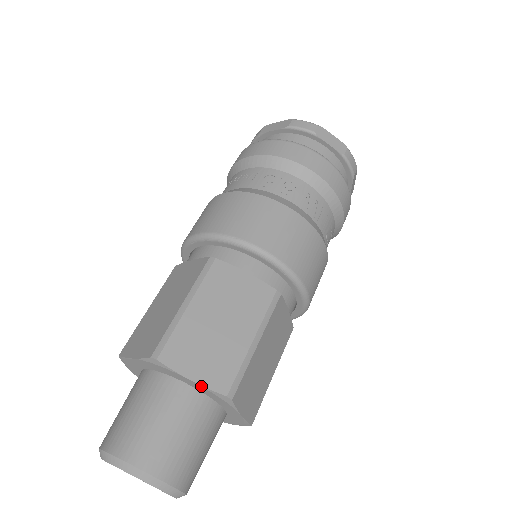
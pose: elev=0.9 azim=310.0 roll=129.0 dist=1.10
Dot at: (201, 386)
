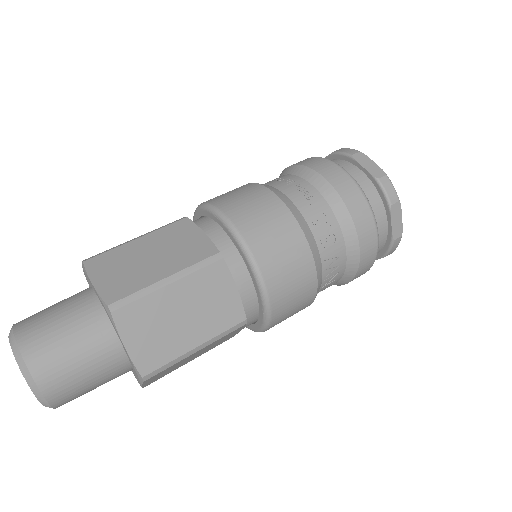
Dot at: (129, 356)
